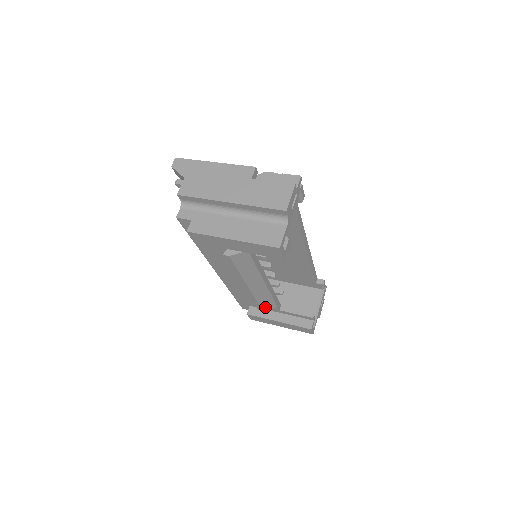
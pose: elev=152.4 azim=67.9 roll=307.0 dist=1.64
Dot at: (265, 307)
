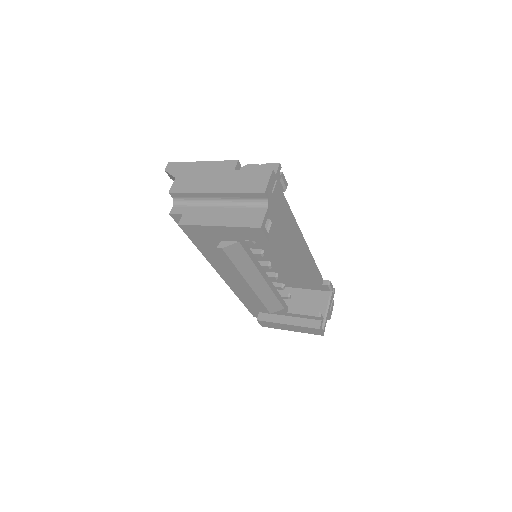
Dot at: (271, 309)
